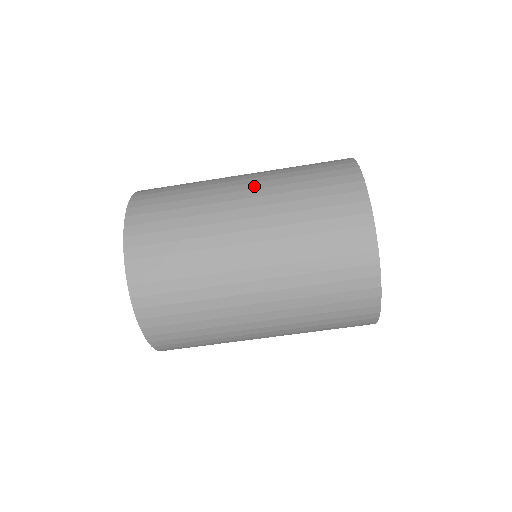
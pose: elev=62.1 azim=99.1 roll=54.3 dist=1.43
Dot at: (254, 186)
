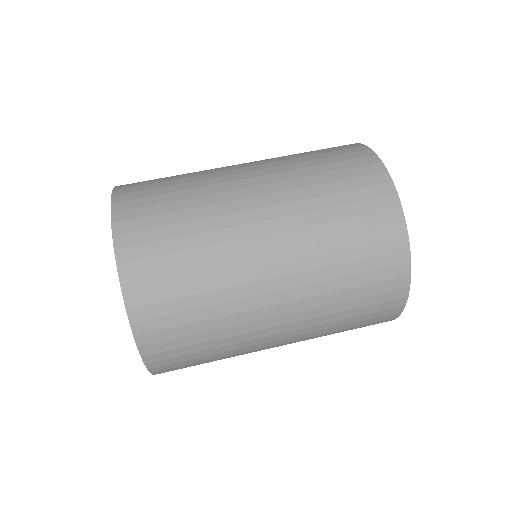
Dot at: occluded
